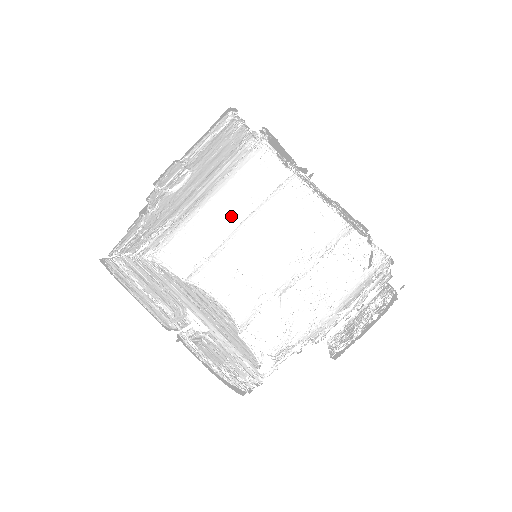
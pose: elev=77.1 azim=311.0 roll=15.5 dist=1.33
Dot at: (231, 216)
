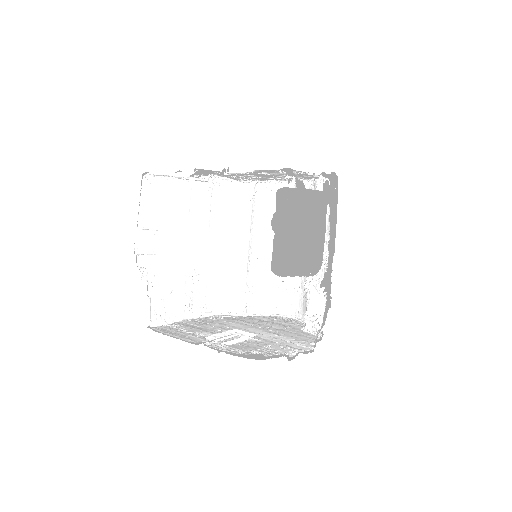
Dot at: (242, 245)
